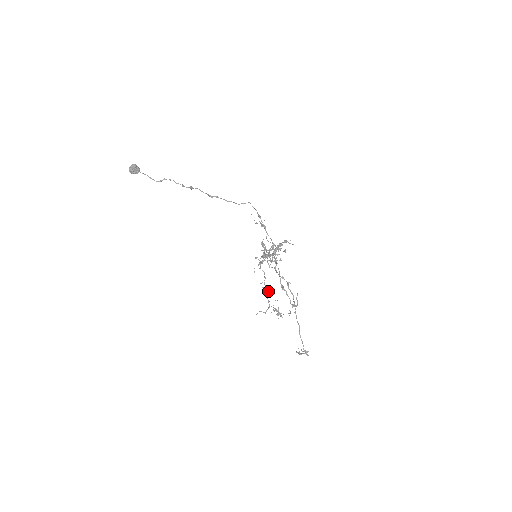
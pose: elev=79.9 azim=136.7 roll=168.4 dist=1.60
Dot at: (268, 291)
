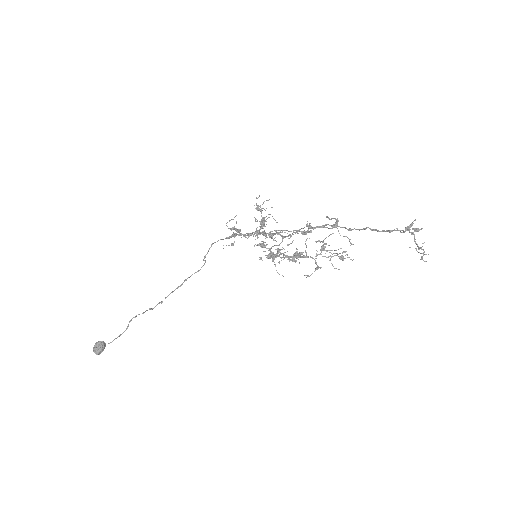
Dot at: (297, 254)
